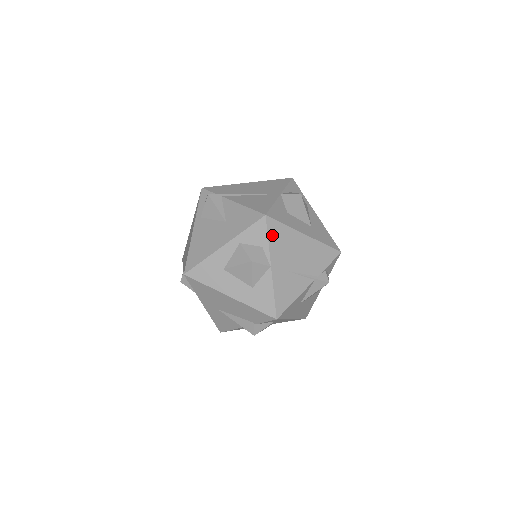
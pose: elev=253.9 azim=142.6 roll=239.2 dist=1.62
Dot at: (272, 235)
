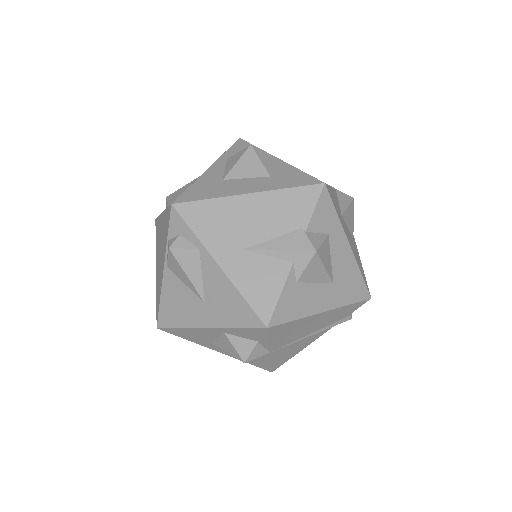
Dot at: occluded
